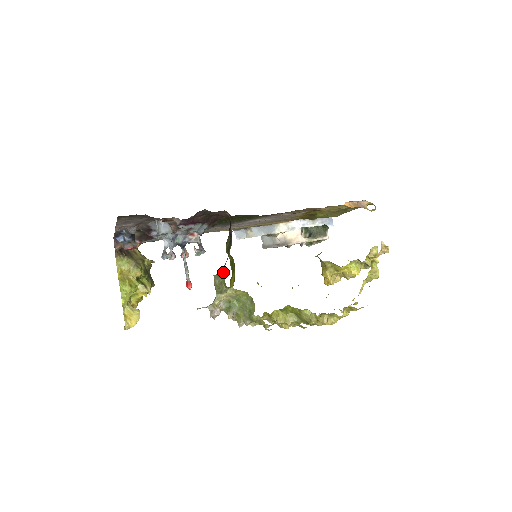
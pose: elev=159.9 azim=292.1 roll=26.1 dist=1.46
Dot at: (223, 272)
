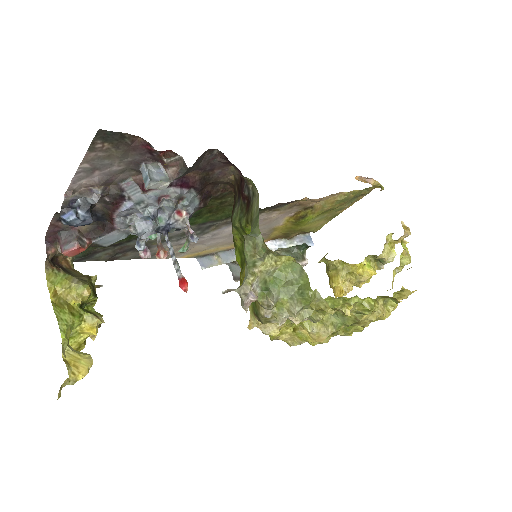
Dot at: (257, 229)
